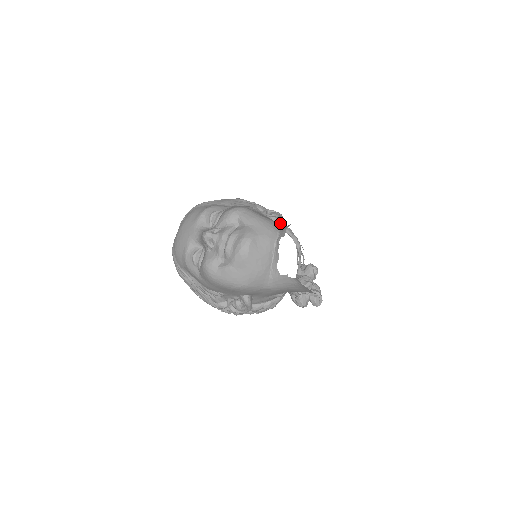
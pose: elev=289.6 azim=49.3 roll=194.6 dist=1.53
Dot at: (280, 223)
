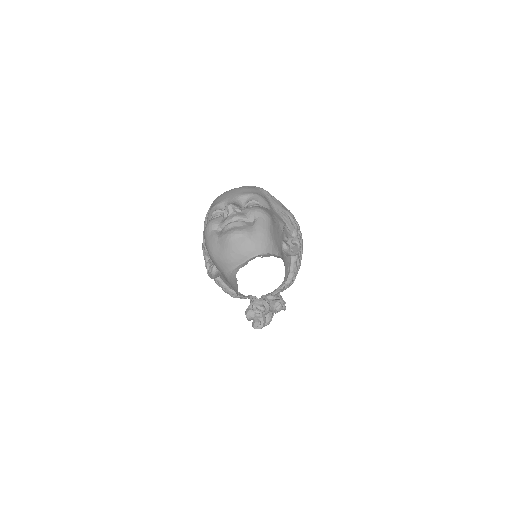
Dot at: (288, 254)
